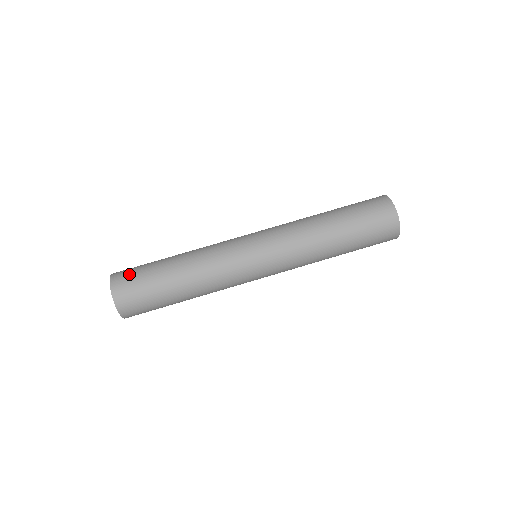
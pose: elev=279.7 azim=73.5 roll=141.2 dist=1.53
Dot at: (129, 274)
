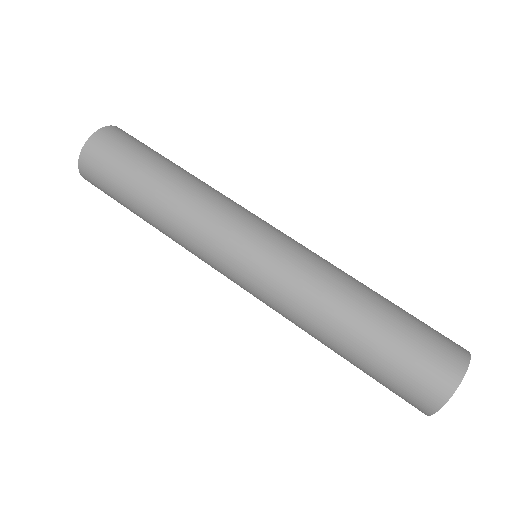
Dot at: (132, 138)
